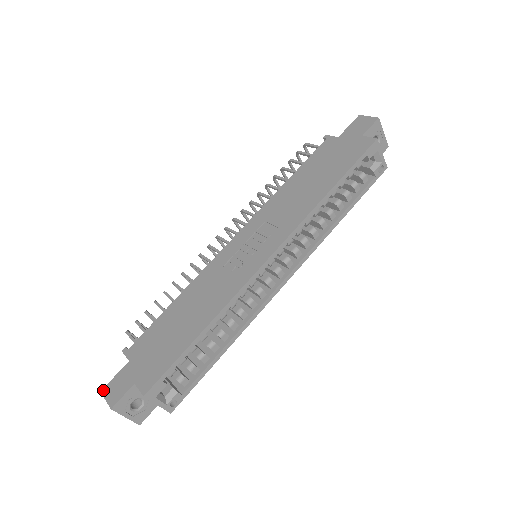
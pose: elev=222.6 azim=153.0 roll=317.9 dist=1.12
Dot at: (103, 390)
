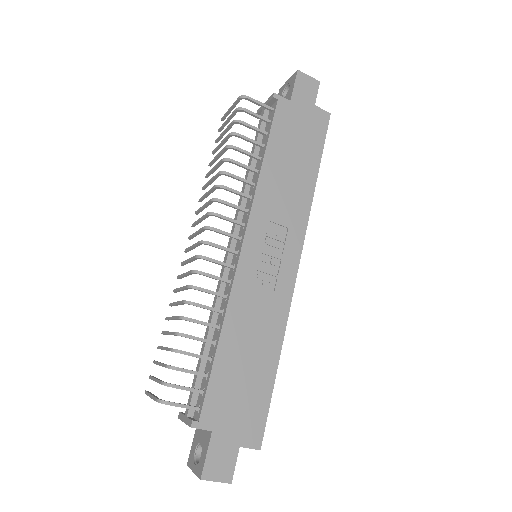
Dot at: (204, 476)
